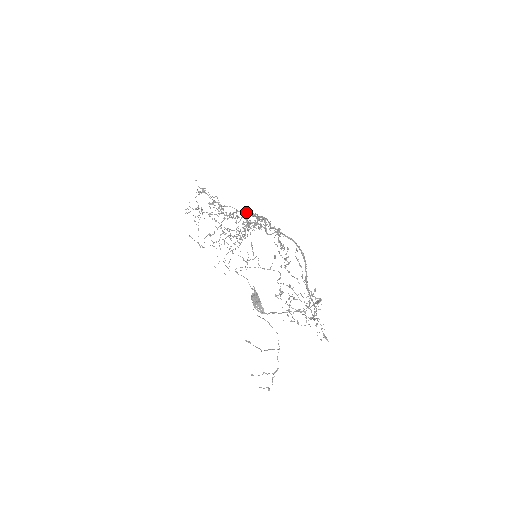
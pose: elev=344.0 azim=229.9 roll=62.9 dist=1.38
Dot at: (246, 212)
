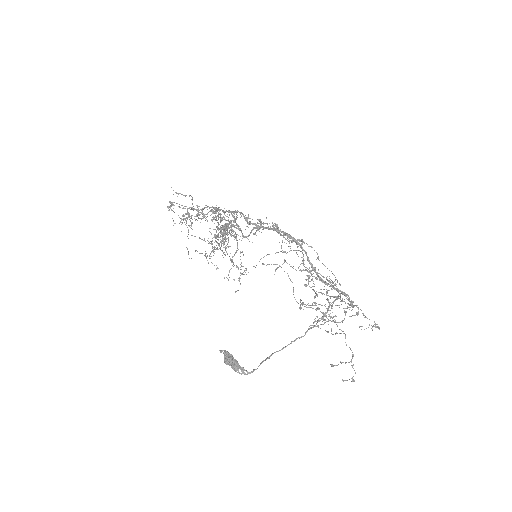
Dot at: occluded
